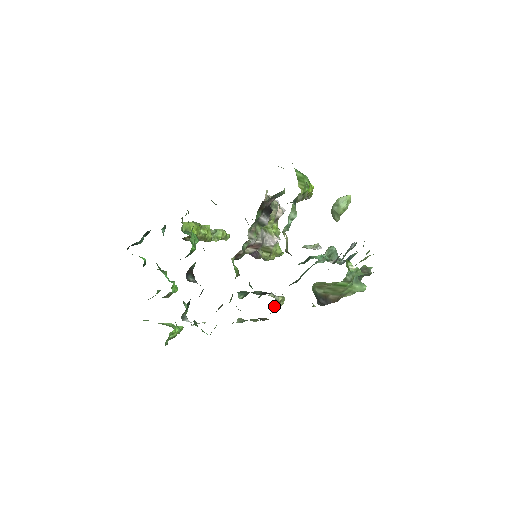
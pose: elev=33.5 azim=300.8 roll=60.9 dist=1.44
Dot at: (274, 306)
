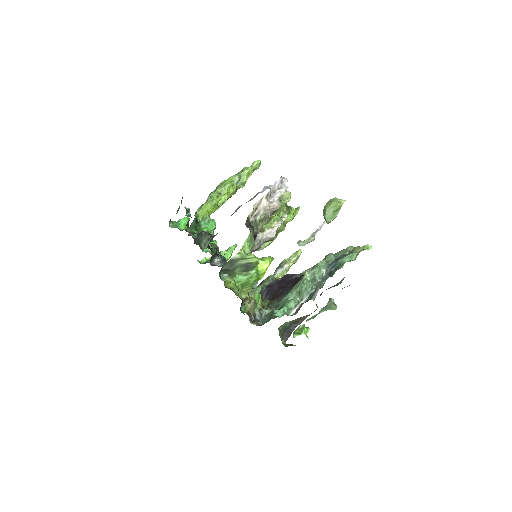
Dot at: occluded
